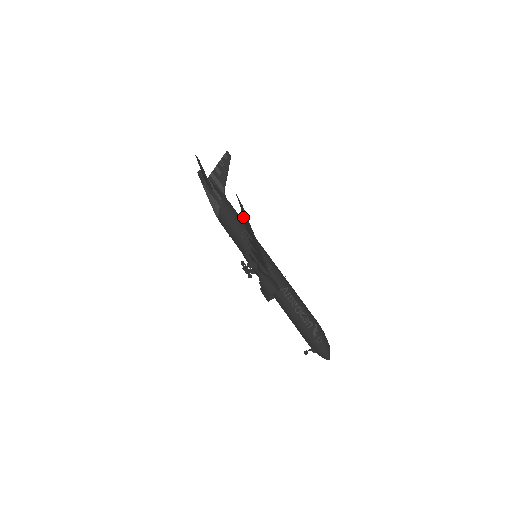
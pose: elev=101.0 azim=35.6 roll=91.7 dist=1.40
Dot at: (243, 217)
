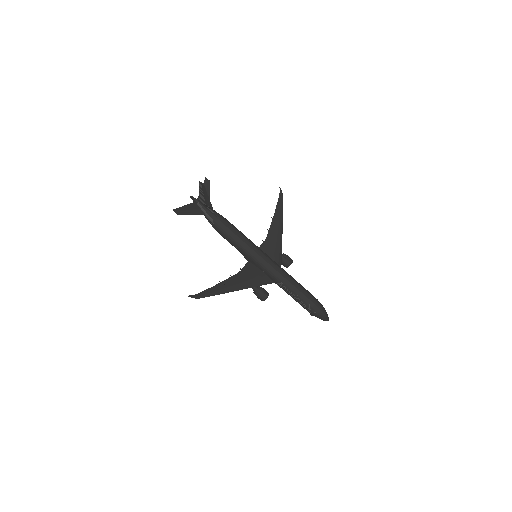
Dot at: (207, 289)
